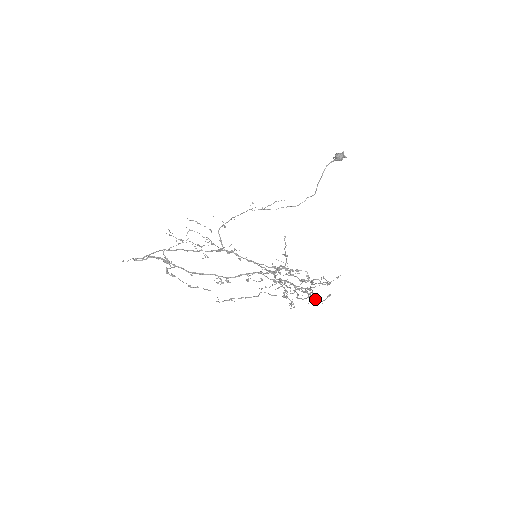
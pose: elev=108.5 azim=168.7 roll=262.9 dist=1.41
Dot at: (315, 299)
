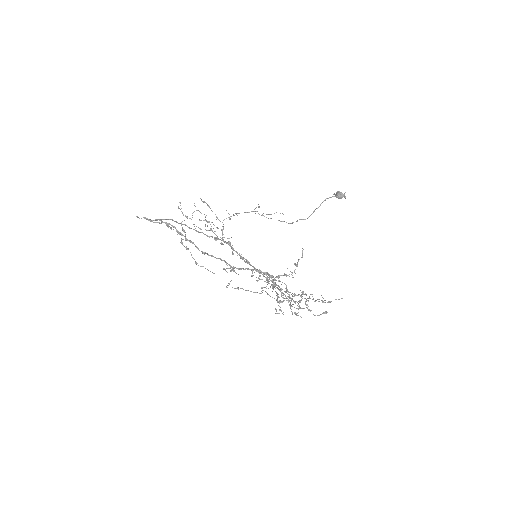
Dot at: occluded
